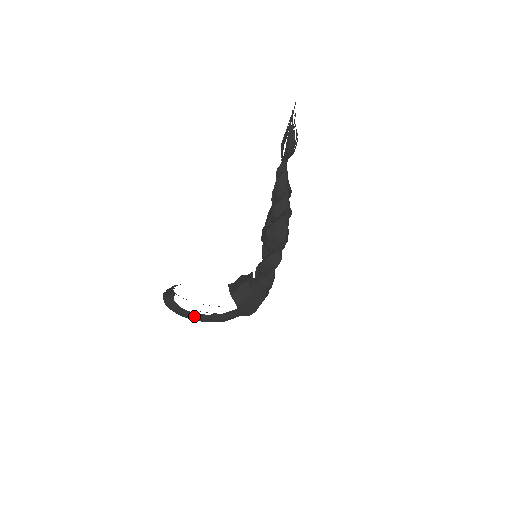
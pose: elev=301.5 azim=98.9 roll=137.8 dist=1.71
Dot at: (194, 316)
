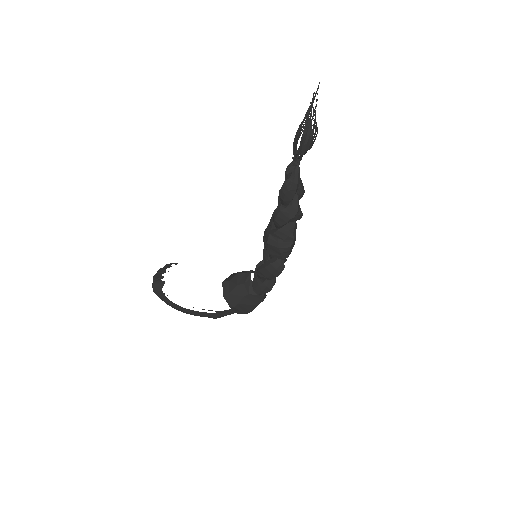
Dot at: (184, 310)
